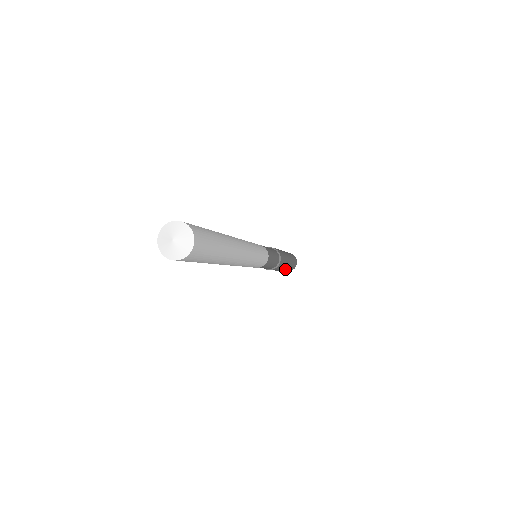
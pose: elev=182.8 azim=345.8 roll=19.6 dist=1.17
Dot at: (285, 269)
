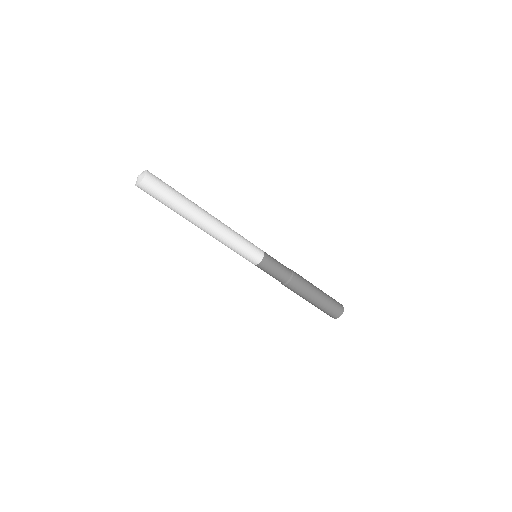
Dot at: (313, 304)
